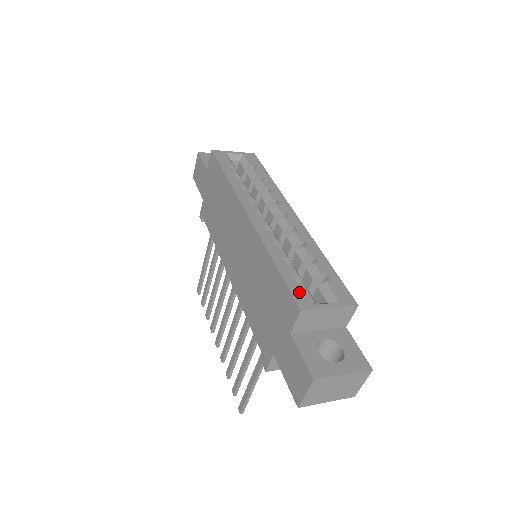
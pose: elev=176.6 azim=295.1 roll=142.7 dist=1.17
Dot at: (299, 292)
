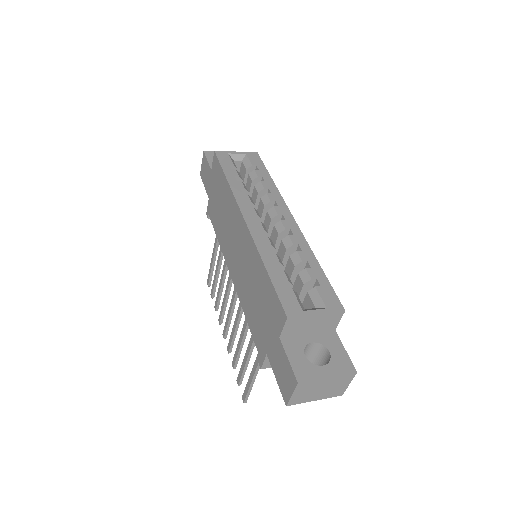
Dot at: (287, 299)
